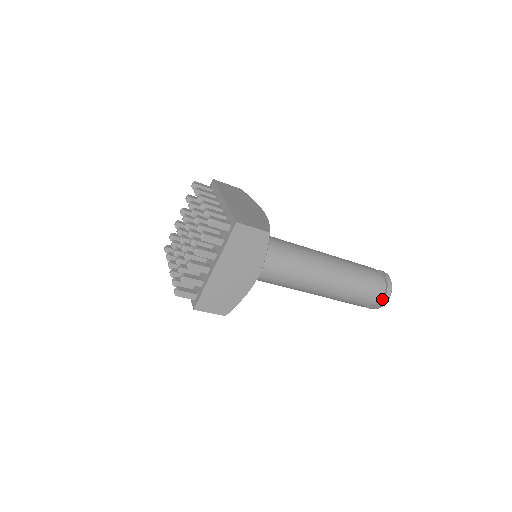
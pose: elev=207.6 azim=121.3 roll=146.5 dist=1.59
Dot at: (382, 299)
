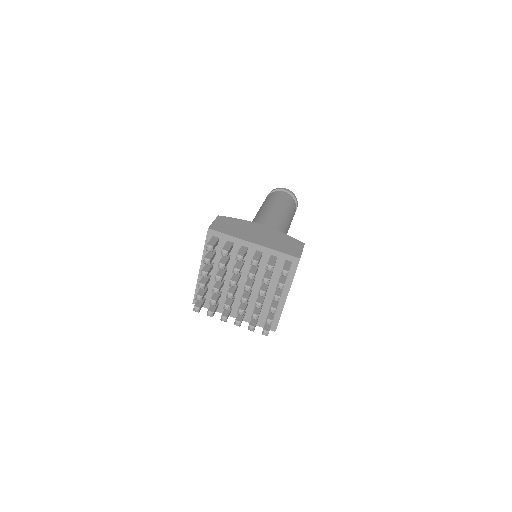
Dot at: occluded
